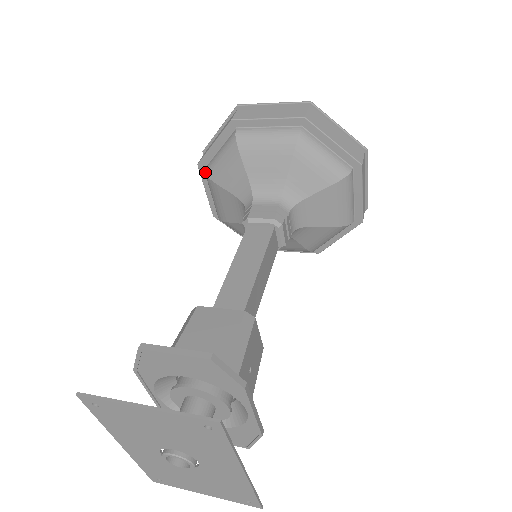
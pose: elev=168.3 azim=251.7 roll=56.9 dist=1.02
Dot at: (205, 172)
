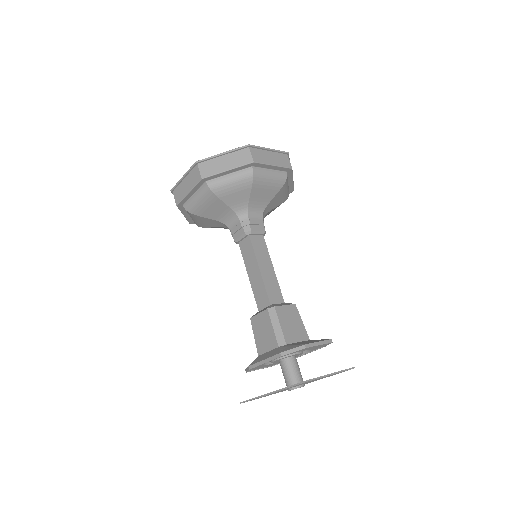
Dot at: (209, 187)
